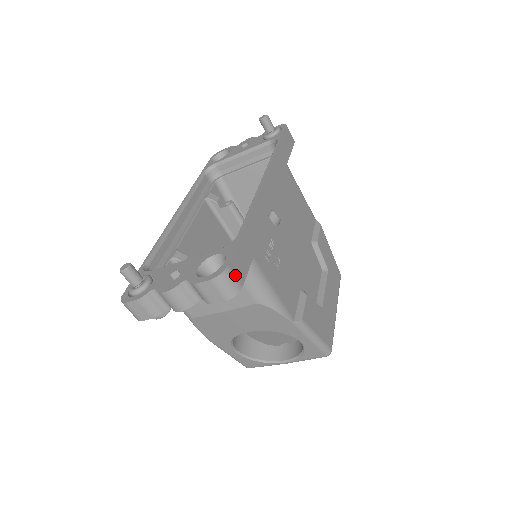
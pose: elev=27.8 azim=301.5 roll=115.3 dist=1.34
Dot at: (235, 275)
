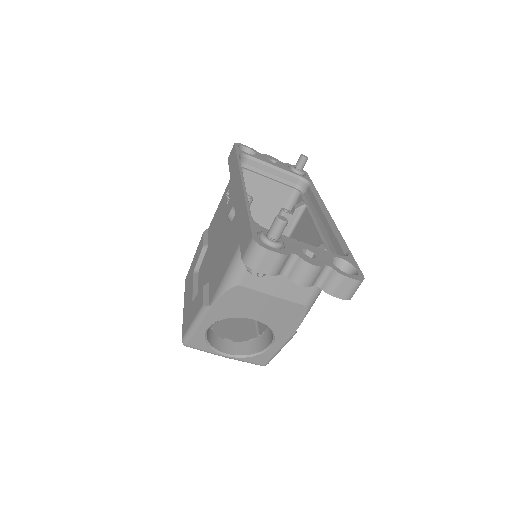
Dot at: occluded
